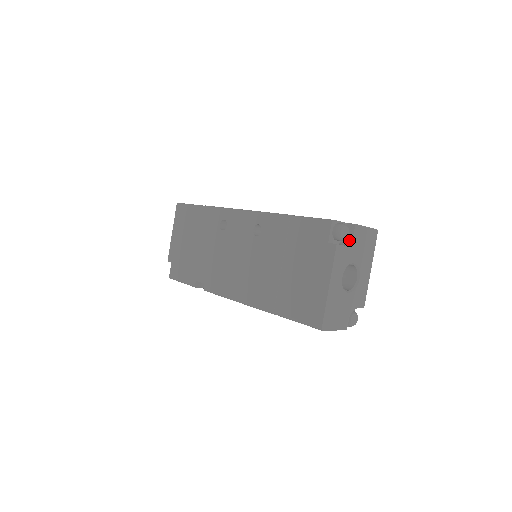
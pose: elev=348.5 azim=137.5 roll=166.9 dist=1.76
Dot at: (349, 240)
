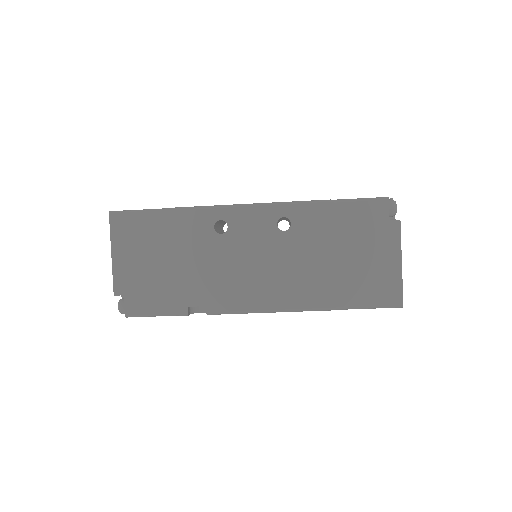
Dot at: occluded
